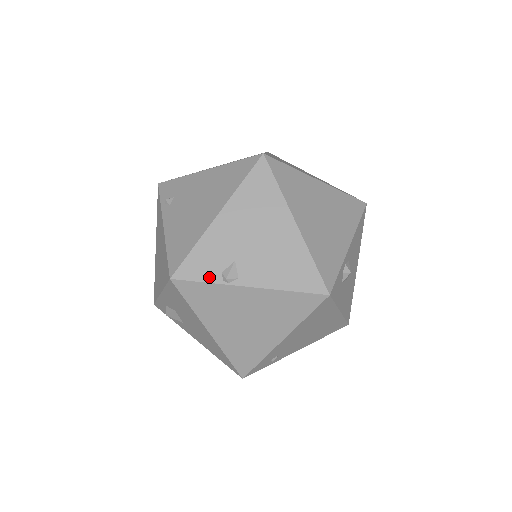
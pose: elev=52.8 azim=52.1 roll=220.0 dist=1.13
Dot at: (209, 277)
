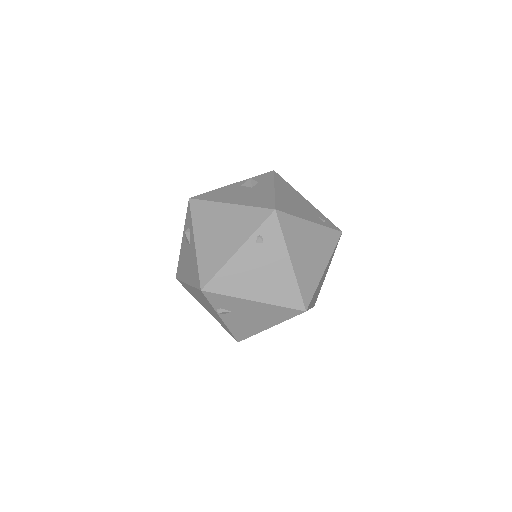
Dot at: (214, 304)
